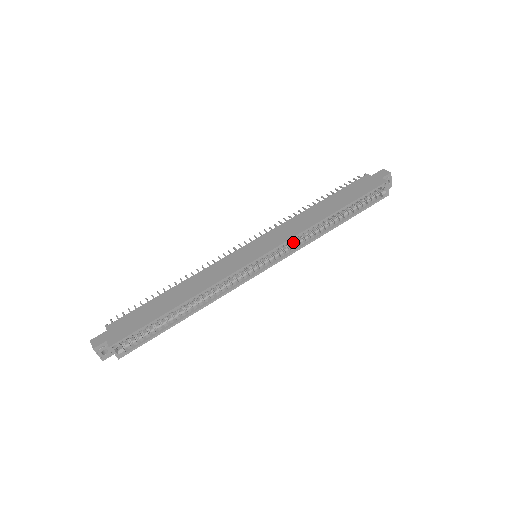
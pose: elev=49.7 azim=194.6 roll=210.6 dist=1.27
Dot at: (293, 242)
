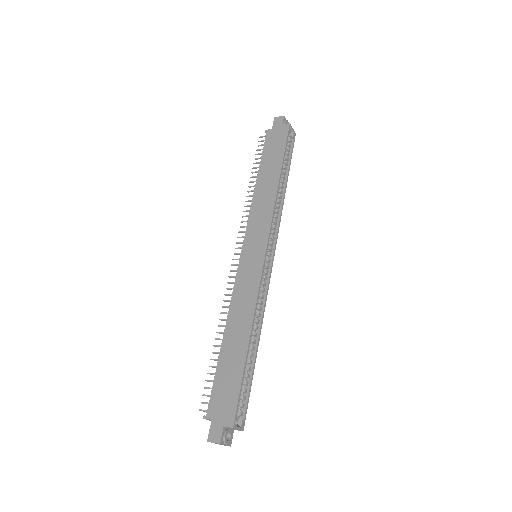
Dot at: occluded
